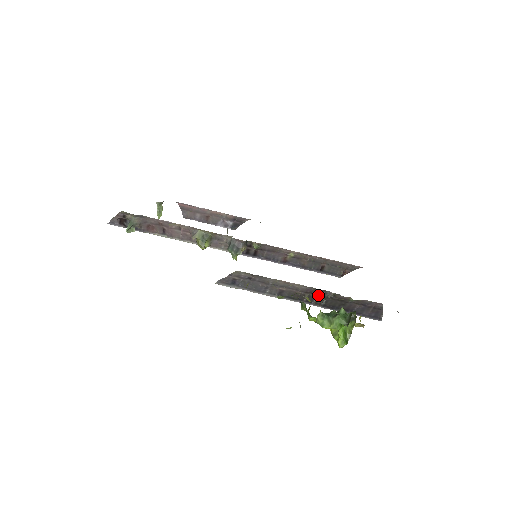
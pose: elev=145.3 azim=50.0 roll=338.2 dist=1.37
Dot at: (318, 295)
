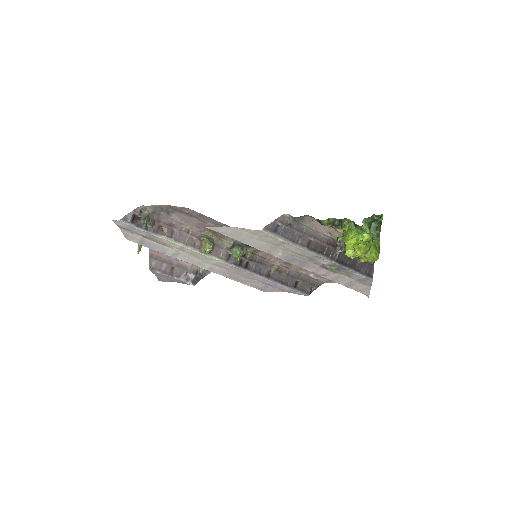
Dot at: (334, 247)
